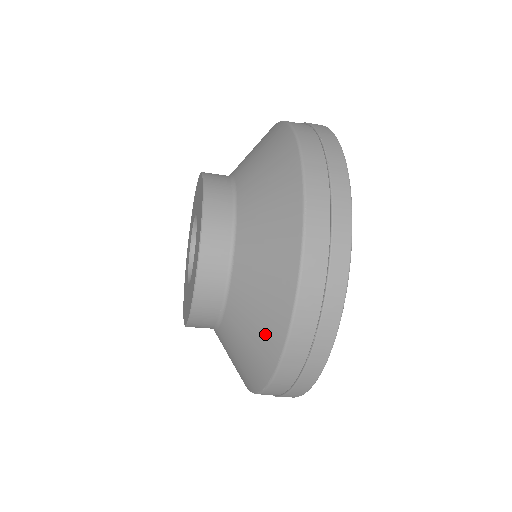
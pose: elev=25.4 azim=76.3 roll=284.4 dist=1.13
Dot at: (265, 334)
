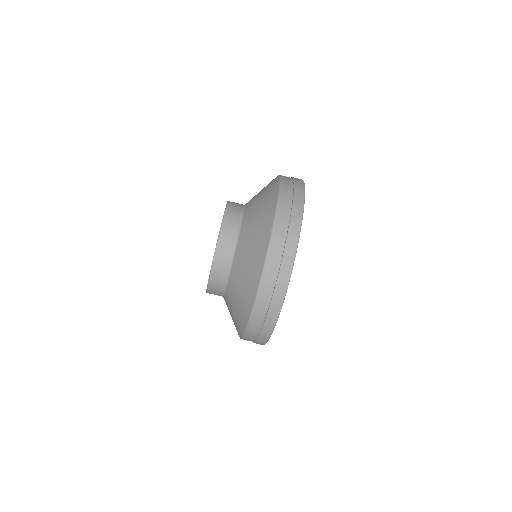
Dot at: (267, 203)
